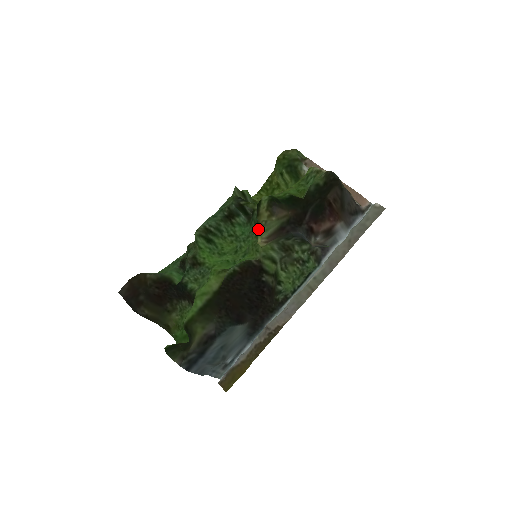
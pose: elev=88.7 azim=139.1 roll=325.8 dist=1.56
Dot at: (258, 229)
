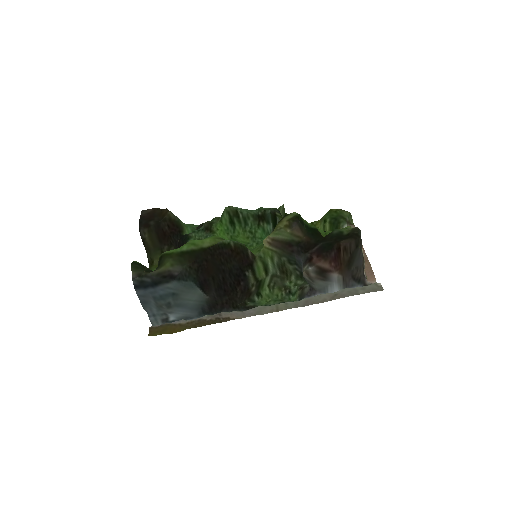
Dot at: occluded
